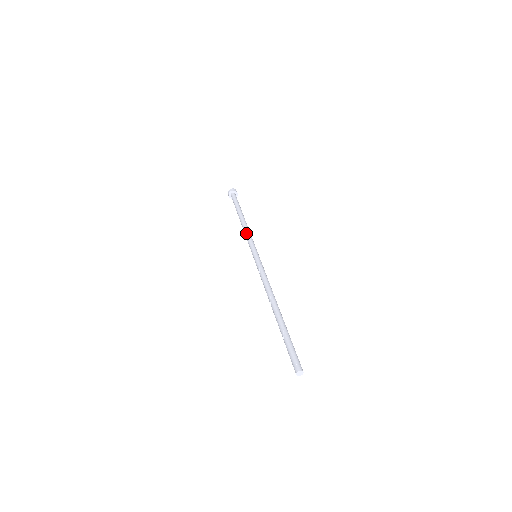
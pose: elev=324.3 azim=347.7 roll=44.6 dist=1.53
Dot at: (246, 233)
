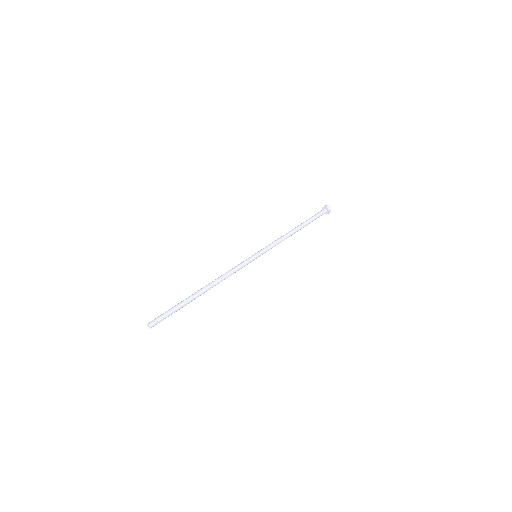
Dot at: (277, 239)
